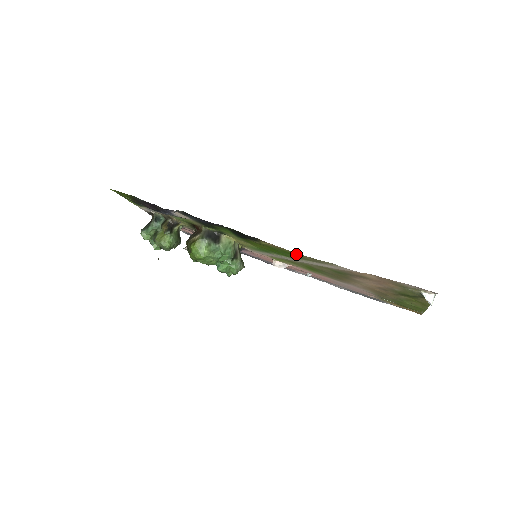
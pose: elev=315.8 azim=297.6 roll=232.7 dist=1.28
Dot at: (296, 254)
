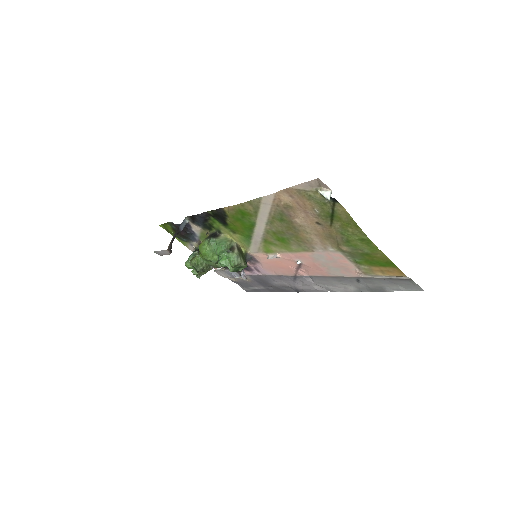
Dot at: (243, 208)
